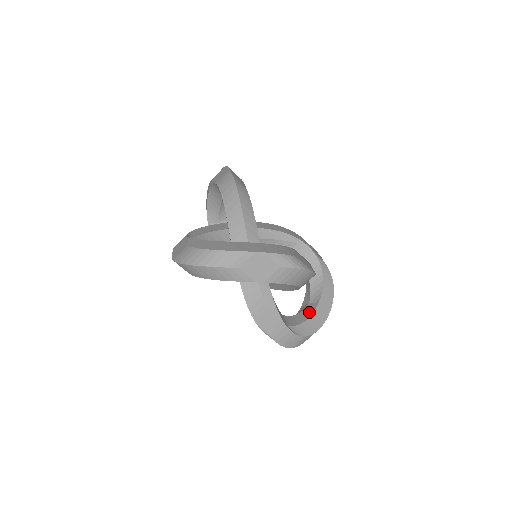
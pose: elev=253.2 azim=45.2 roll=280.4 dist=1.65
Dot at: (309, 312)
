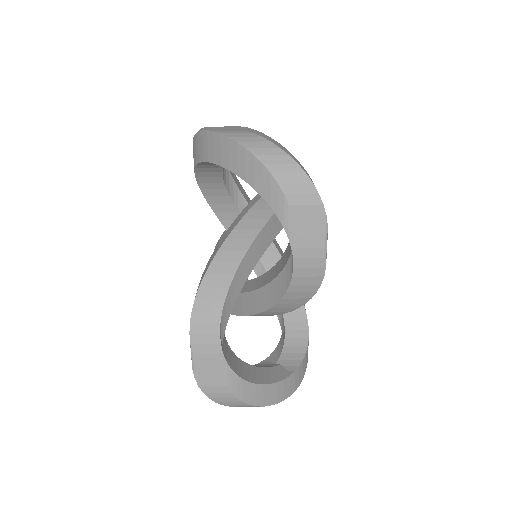
Dot at: occluded
